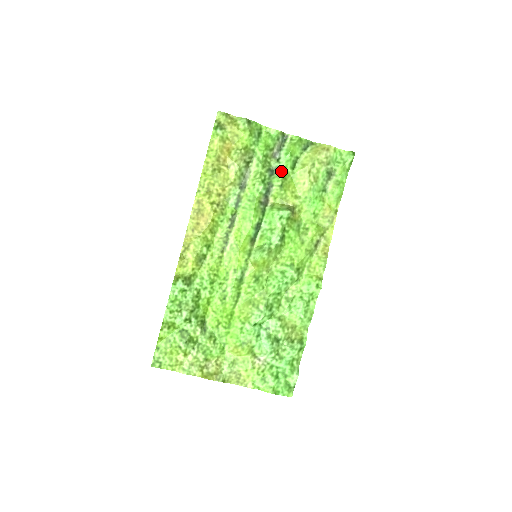
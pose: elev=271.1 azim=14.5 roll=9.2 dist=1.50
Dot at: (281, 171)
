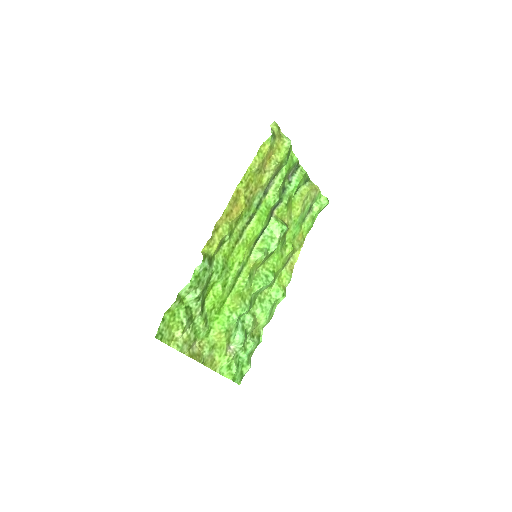
Dot at: (289, 192)
